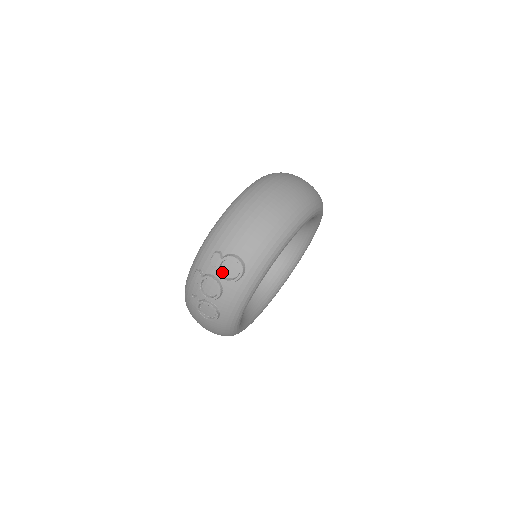
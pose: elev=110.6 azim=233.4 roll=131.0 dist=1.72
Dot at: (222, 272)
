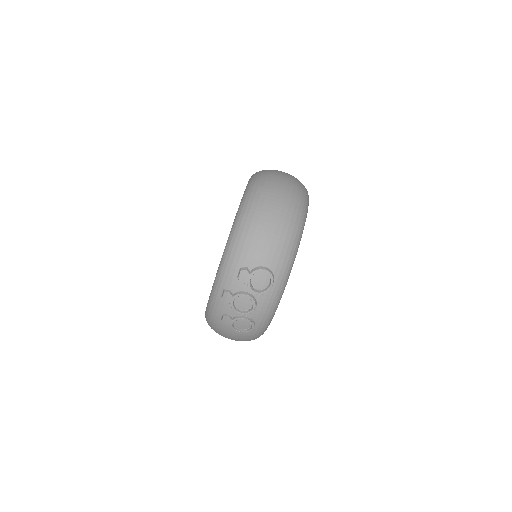
Dot at: (253, 286)
